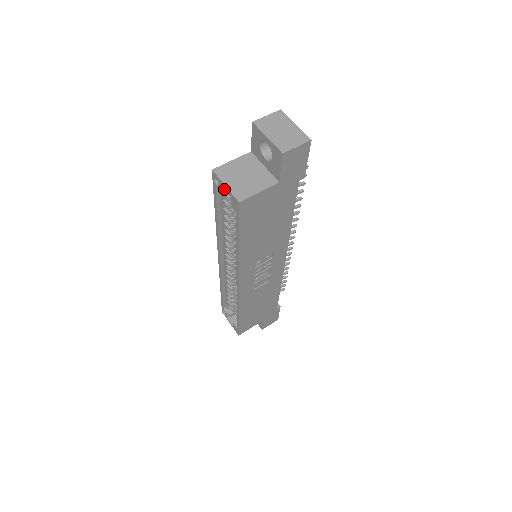
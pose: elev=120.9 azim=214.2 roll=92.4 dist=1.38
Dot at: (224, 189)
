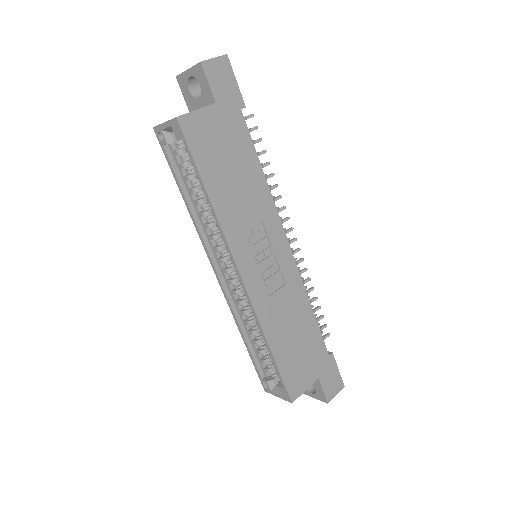
Dot at: (169, 137)
